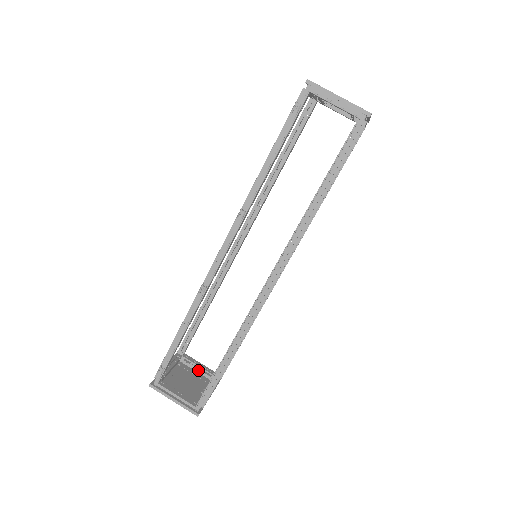
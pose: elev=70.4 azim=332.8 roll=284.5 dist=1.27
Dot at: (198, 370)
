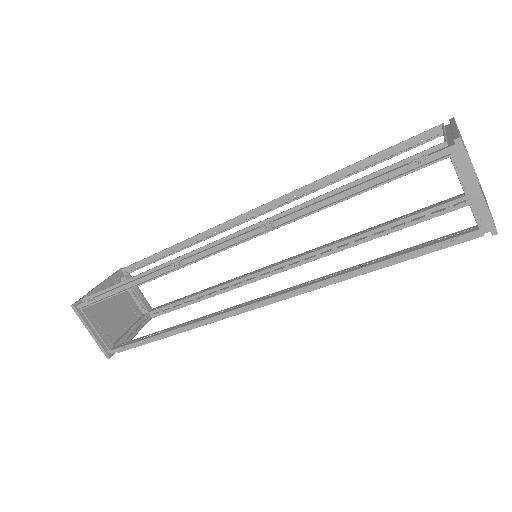
Dot at: (134, 297)
